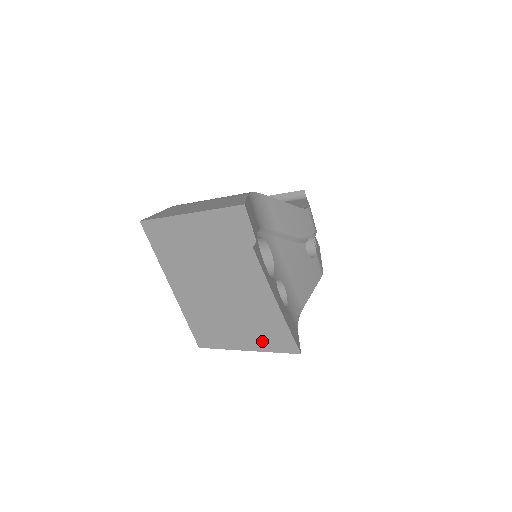
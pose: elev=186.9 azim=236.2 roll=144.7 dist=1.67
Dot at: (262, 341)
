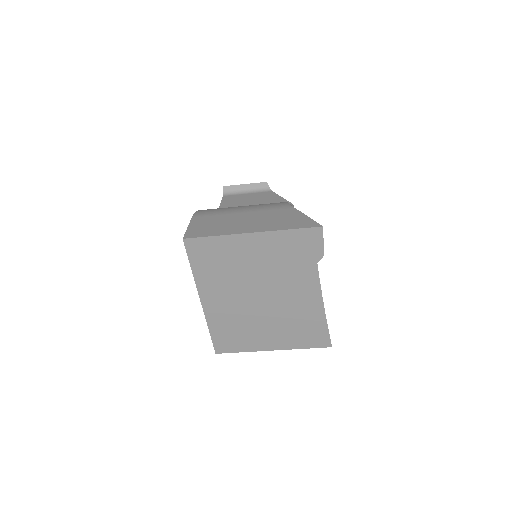
Dot at: (294, 341)
